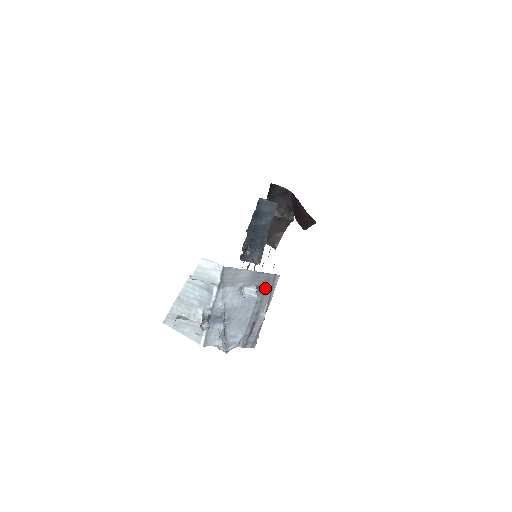
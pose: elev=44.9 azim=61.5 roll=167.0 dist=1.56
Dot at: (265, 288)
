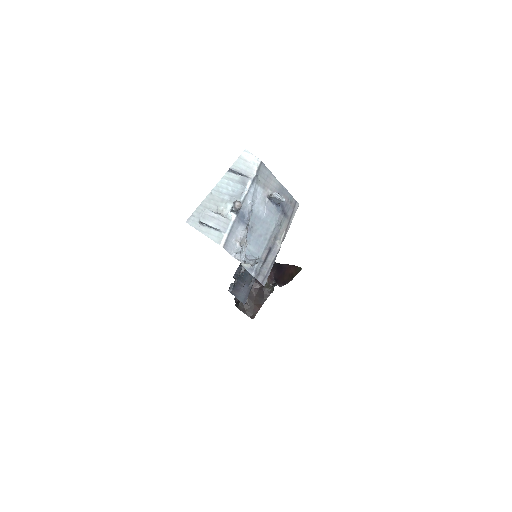
Dot at: (286, 211)
